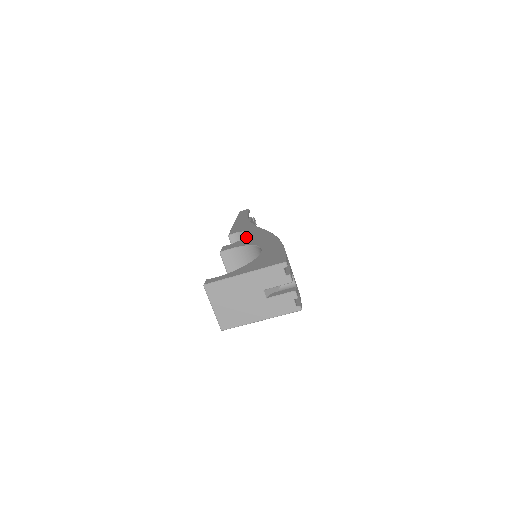
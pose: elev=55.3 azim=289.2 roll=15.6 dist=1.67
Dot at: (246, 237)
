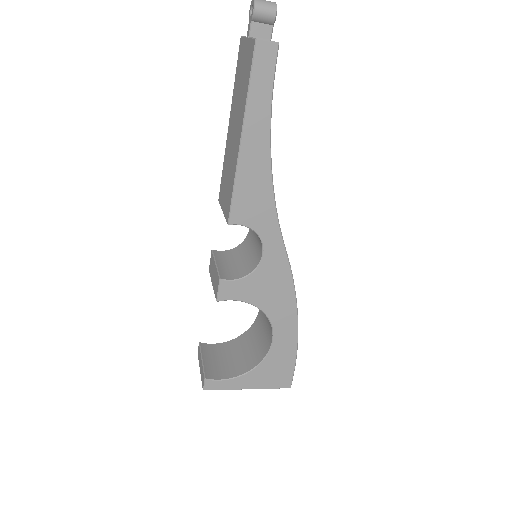
Dot at: (258, 272)
